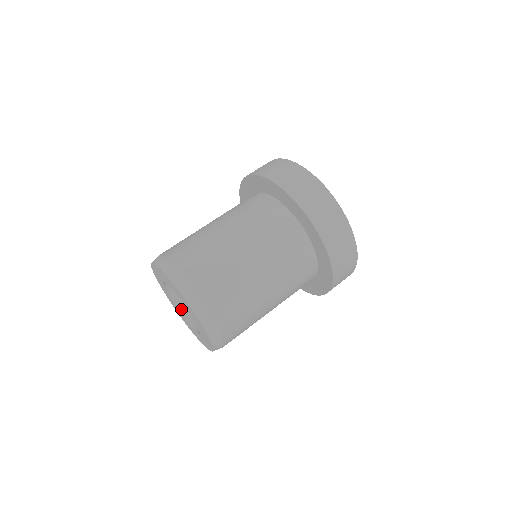
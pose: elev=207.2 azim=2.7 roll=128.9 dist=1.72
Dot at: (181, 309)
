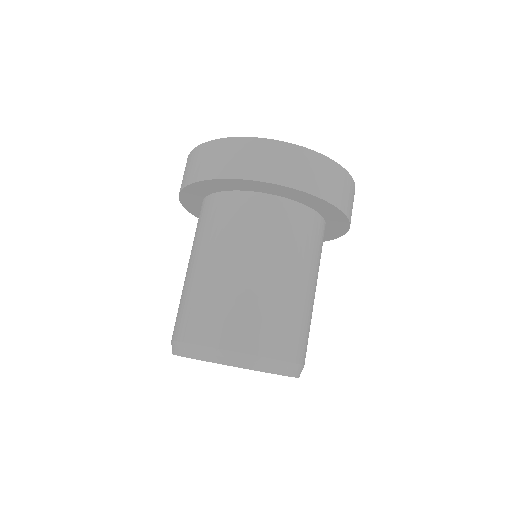
Dot at: occluded
